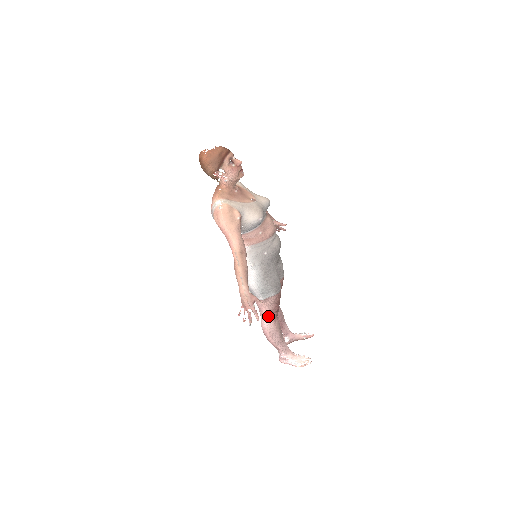
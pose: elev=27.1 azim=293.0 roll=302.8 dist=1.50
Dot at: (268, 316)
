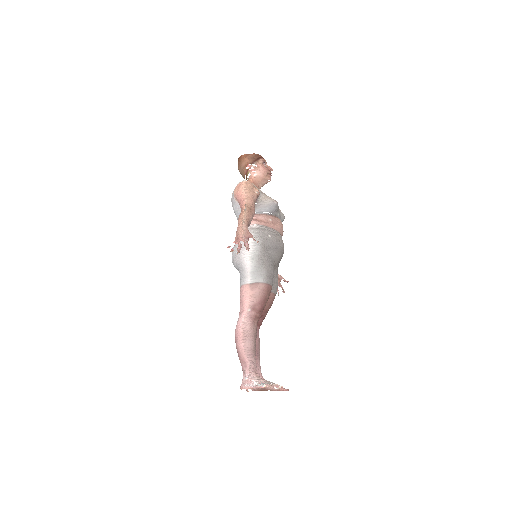
Dot at: (248, 311)
